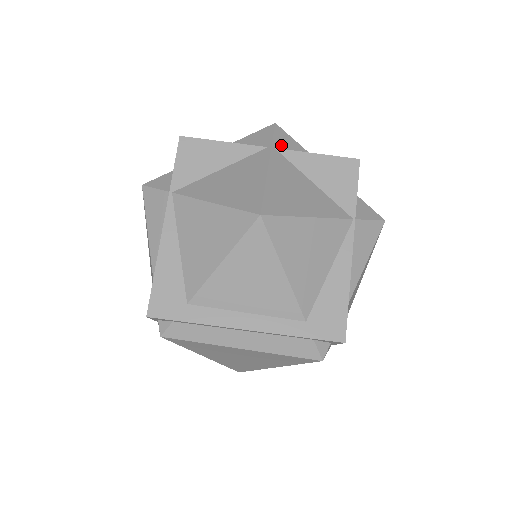
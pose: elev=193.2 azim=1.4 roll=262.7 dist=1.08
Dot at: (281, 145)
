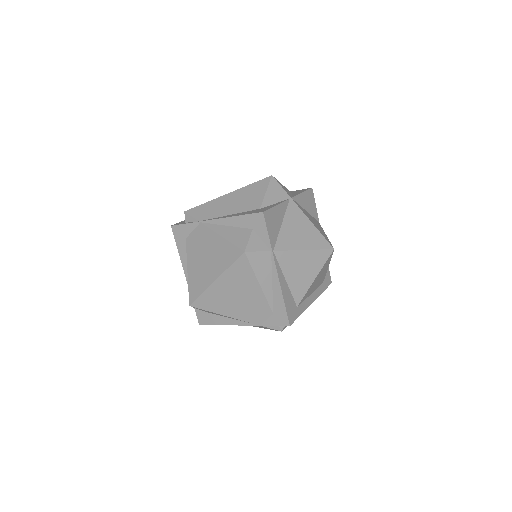
Dot at: (288, 193)
